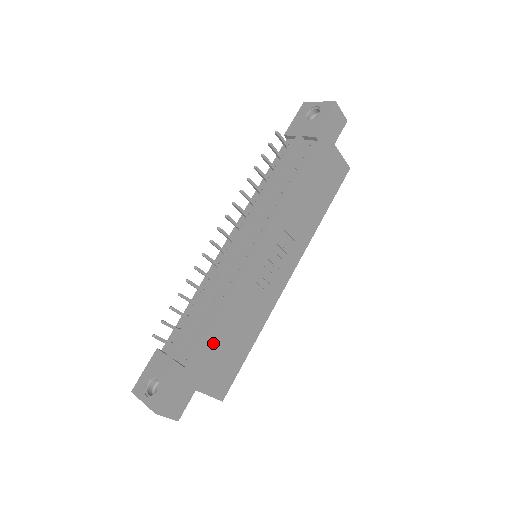
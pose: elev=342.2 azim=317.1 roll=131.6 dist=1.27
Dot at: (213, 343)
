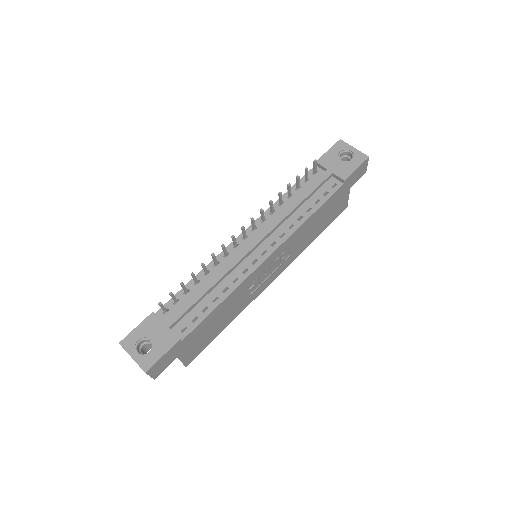
Dot at: (206, 324)
